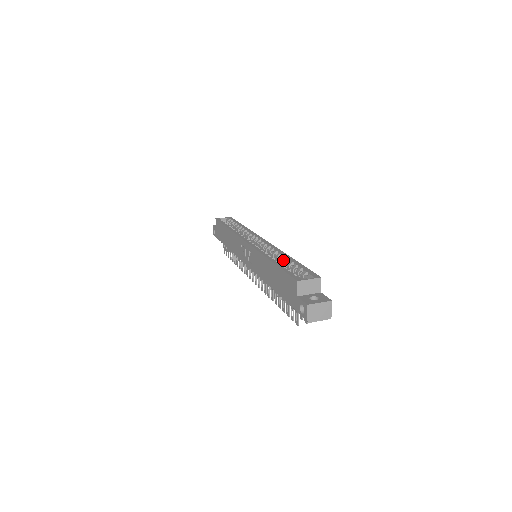
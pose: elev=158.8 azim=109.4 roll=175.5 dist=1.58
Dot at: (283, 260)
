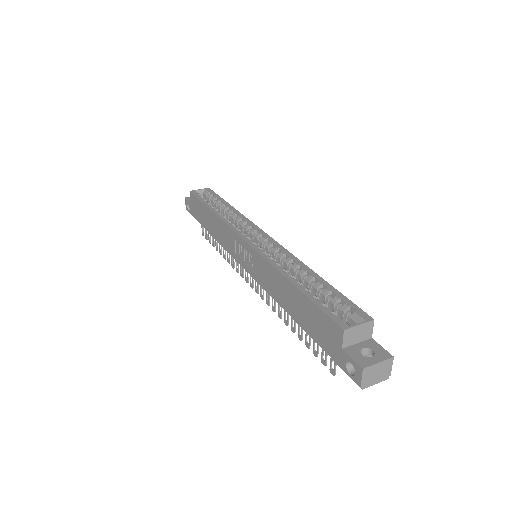
Dot at: (304, 277)
